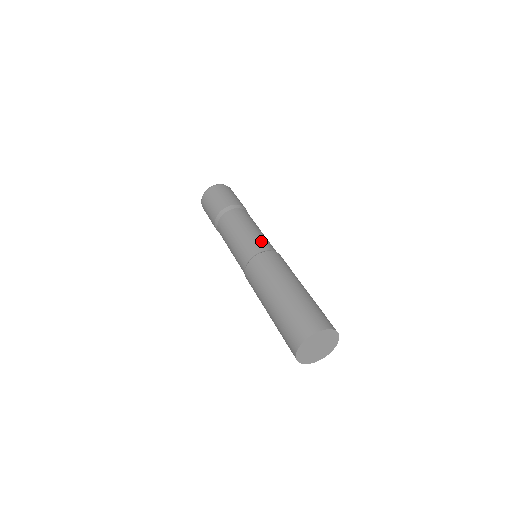
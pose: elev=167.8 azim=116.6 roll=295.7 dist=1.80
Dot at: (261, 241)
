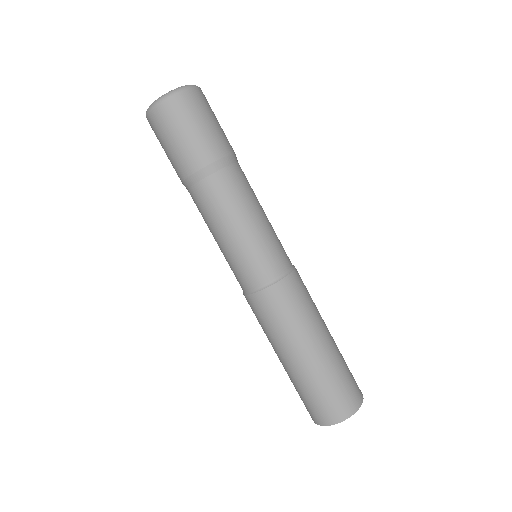
Dot at: occluded
